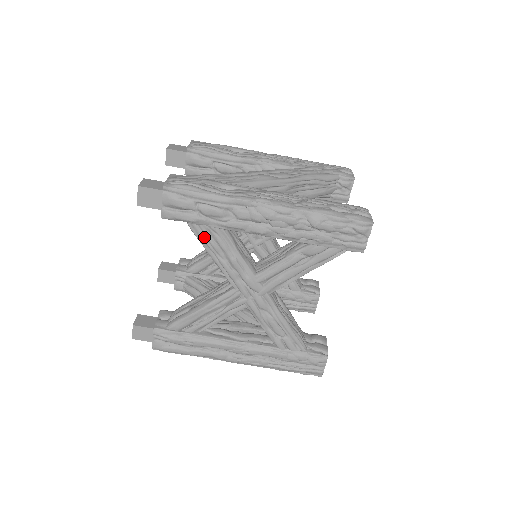
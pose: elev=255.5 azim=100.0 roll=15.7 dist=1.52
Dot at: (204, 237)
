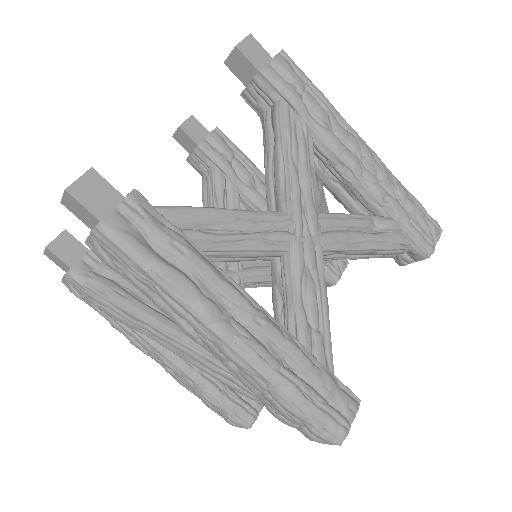
Dot at: (290, 126)
